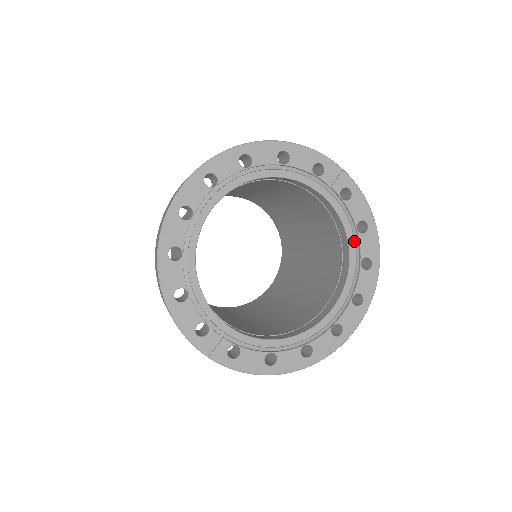
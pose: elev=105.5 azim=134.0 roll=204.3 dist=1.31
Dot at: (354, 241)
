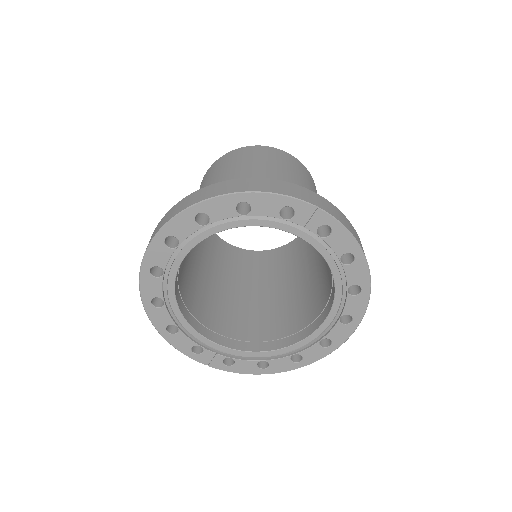
Dot at: (339, 271)
